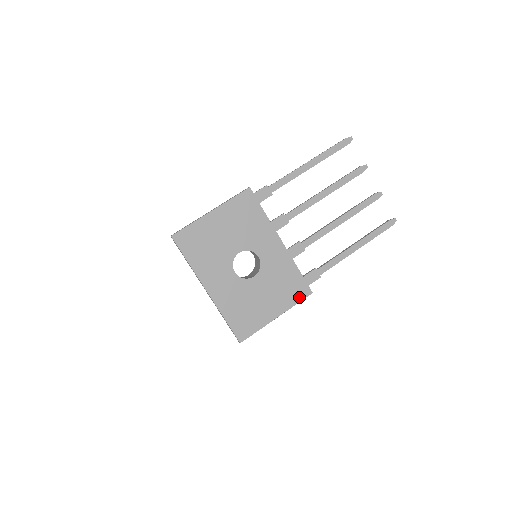
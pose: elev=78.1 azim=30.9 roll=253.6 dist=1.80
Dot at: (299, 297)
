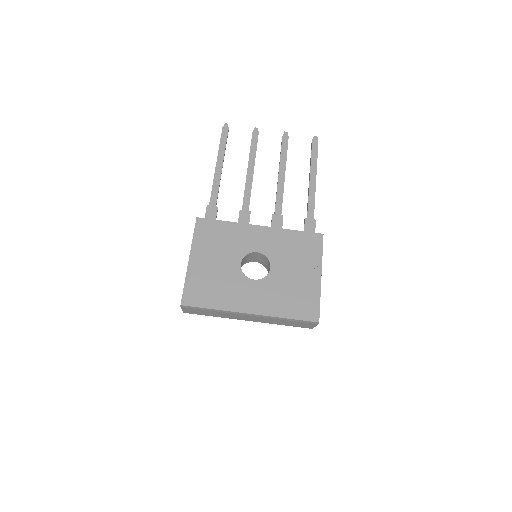
Dot at: (318, 247)
